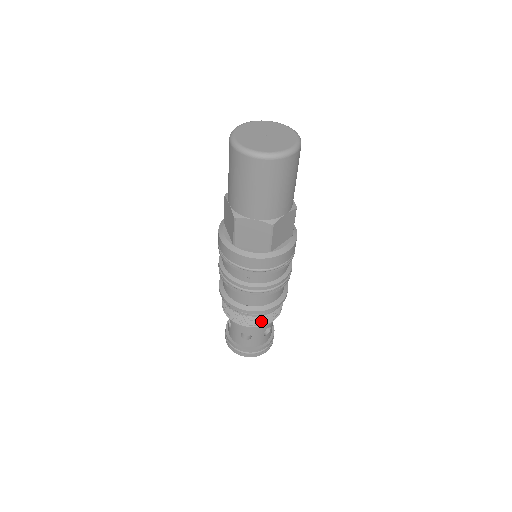
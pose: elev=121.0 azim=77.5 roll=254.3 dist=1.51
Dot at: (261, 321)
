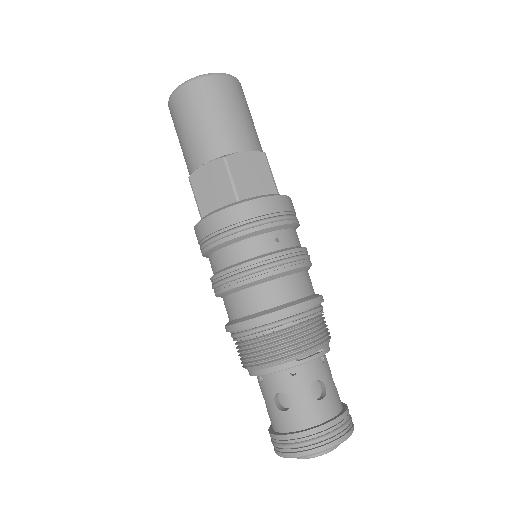
Dot at: (323, 329)
